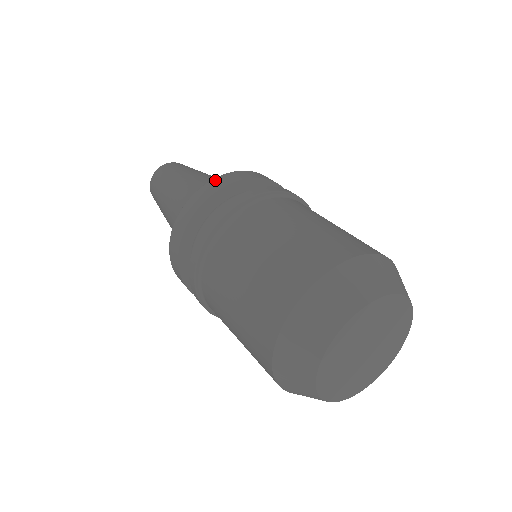
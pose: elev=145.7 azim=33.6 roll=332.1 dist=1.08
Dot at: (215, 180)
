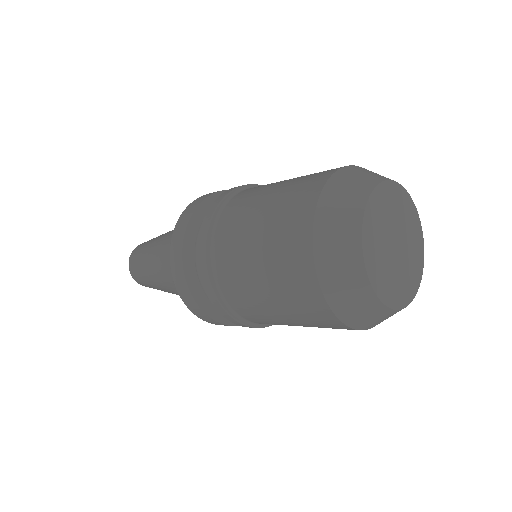
Dot at: occluded
